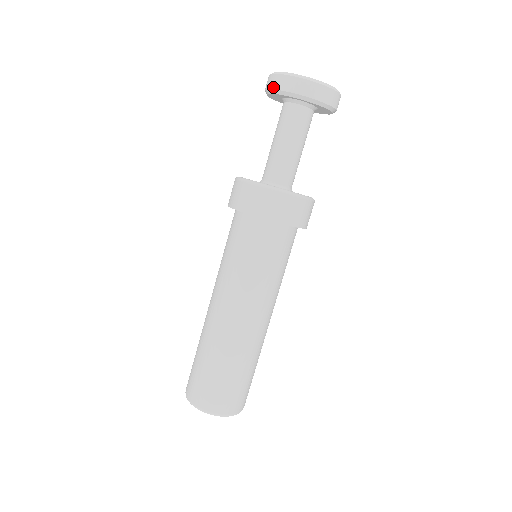
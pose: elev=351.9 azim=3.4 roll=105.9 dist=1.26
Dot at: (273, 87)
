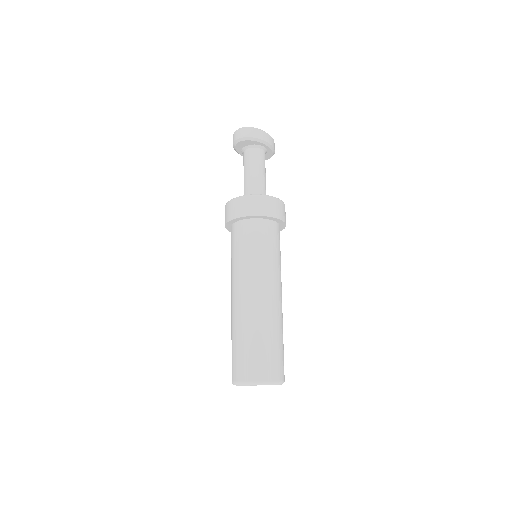
Dot at: (252, 136)
